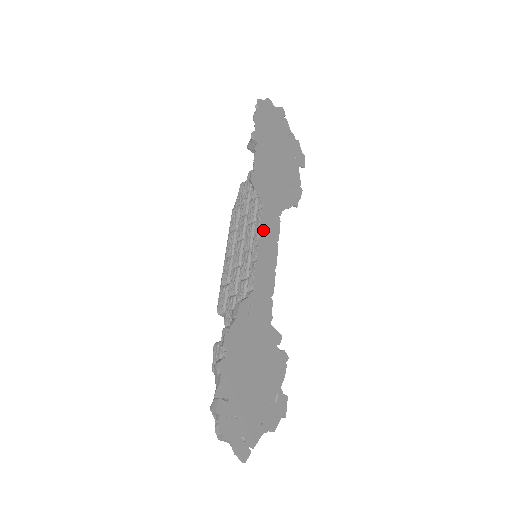
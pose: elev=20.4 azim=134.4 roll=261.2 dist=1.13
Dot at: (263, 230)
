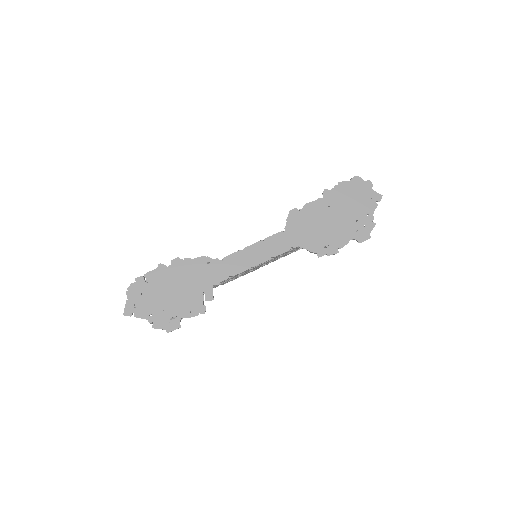
Dot at: (267, 241)
